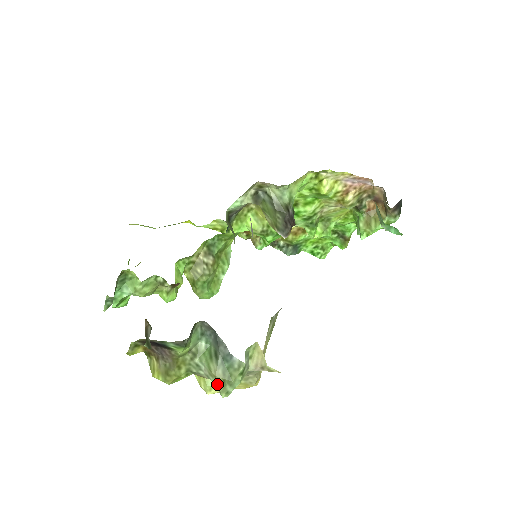
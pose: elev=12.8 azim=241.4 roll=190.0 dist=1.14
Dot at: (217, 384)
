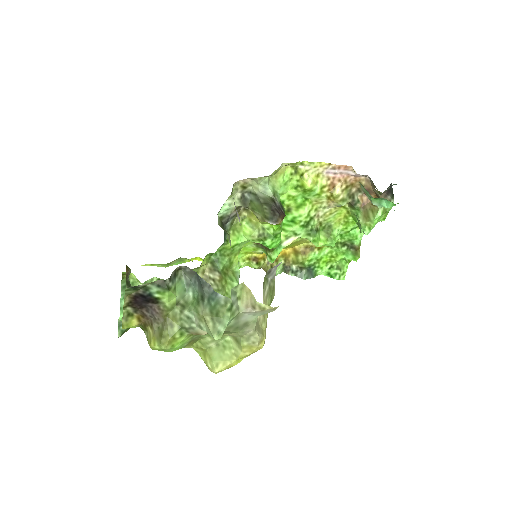
Dot at: (207, 326)
